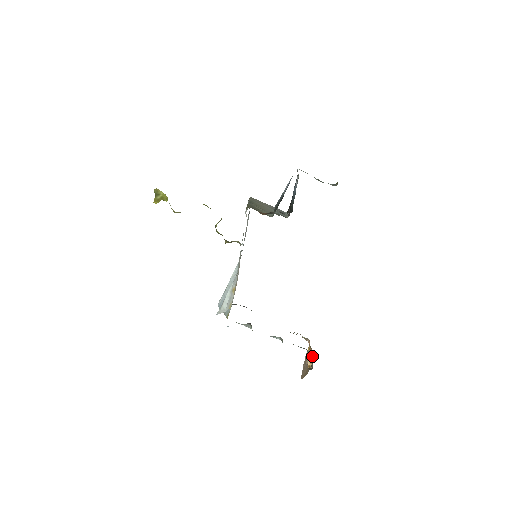
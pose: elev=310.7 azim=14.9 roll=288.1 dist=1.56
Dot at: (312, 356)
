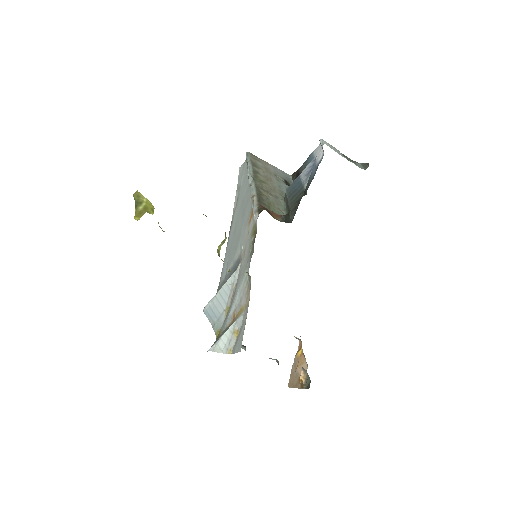
Dot at: (308, 376)
